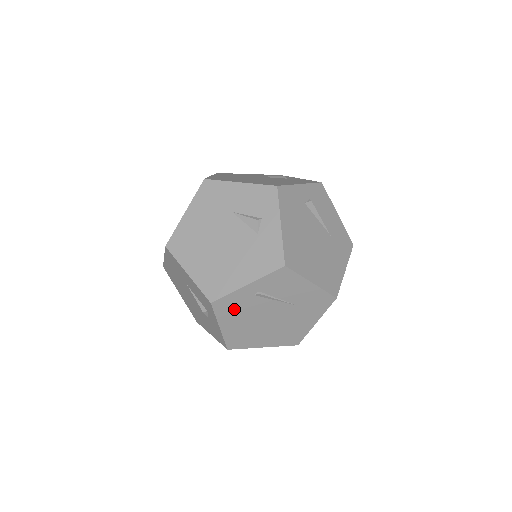
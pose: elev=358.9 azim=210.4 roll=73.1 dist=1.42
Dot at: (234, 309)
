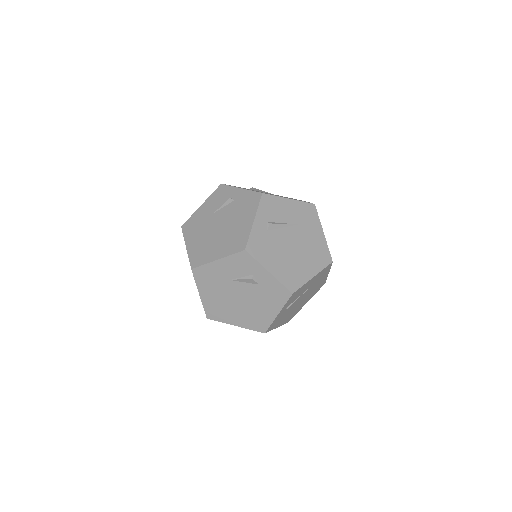
Dot at: (279, 320)
